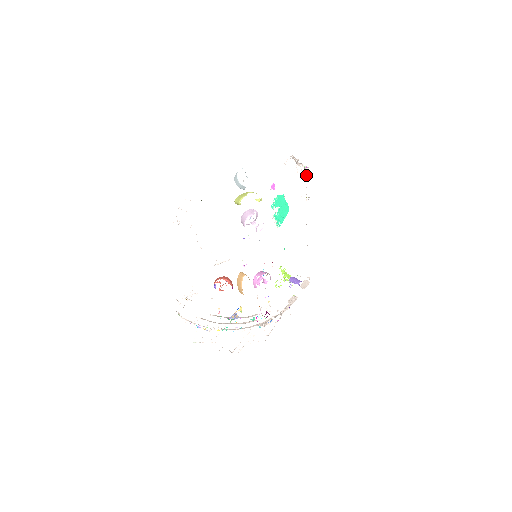
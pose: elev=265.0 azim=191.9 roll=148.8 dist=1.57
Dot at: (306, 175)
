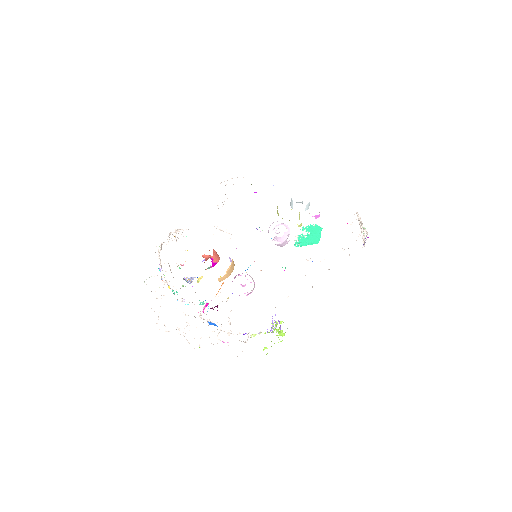
Dot at: (364, 243)
